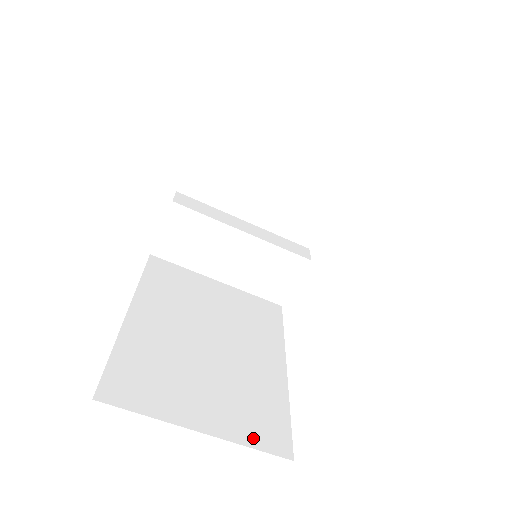
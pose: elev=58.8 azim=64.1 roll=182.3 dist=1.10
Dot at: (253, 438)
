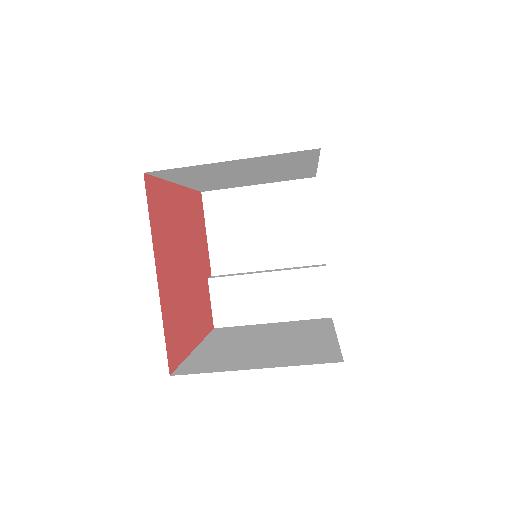
Dot at: (304, 362)
